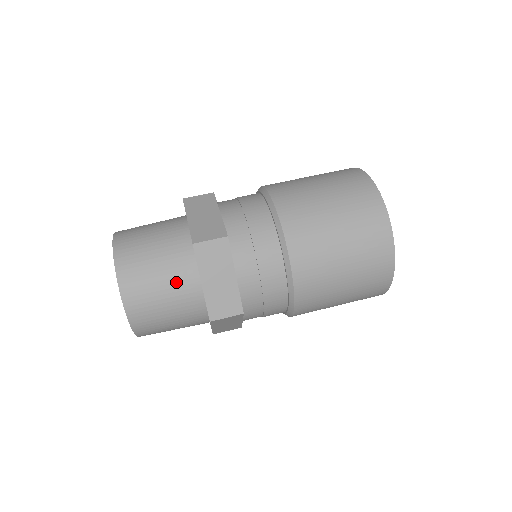
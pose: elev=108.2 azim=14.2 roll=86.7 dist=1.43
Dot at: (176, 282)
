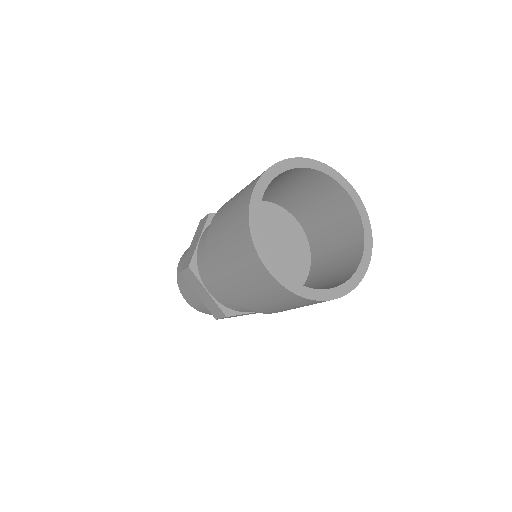
Dot at: occluded
